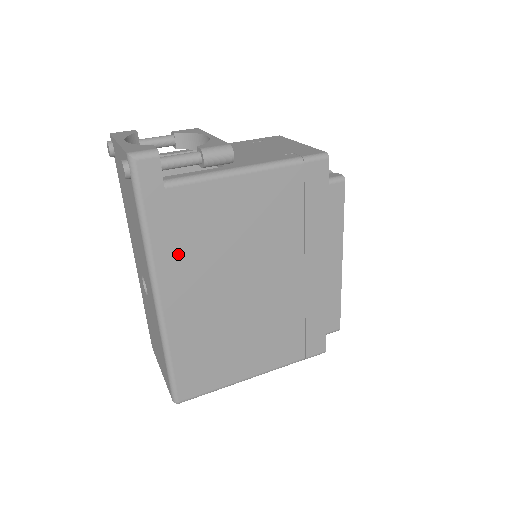
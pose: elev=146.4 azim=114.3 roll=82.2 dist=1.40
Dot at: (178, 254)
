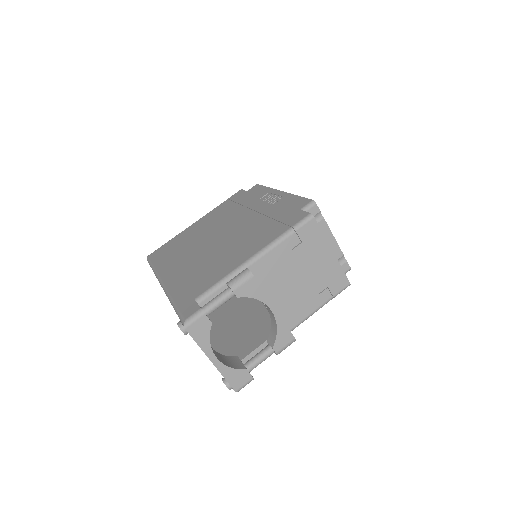
Dot at: occluded
